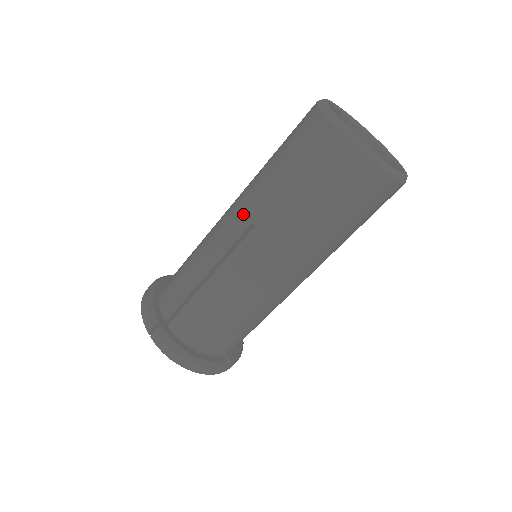
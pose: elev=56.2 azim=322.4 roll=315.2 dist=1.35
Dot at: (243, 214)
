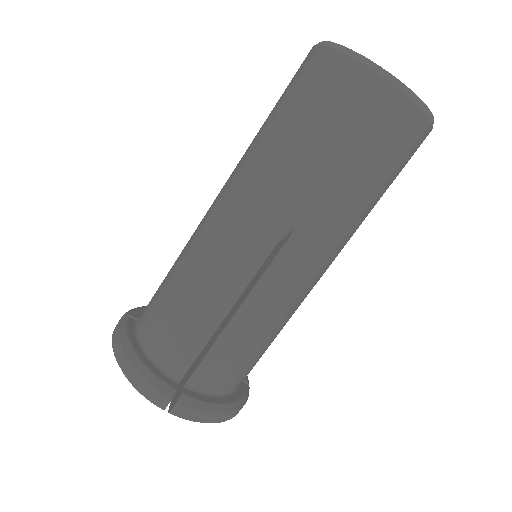
Dot at: occluded
